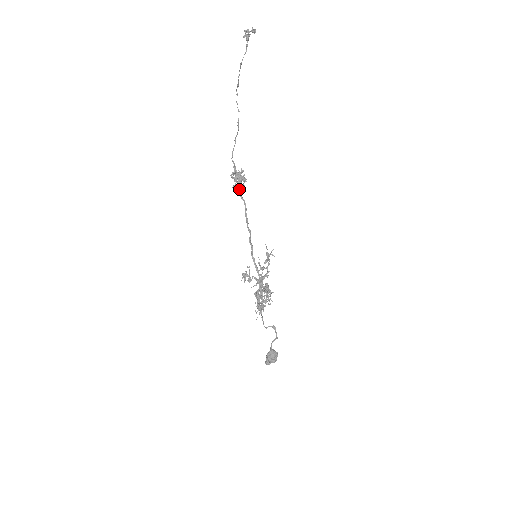
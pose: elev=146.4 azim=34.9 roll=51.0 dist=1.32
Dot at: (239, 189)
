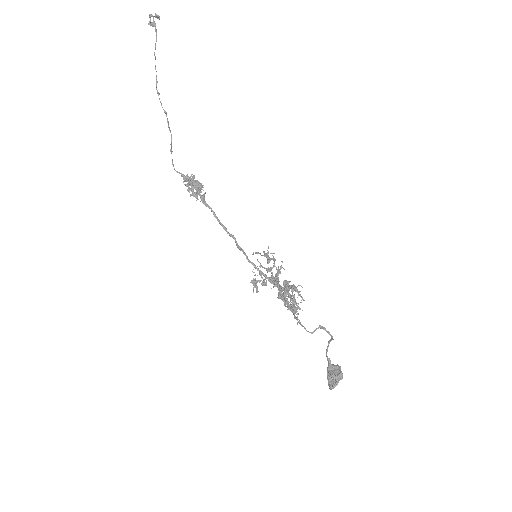
Dot at: (199, 194)
